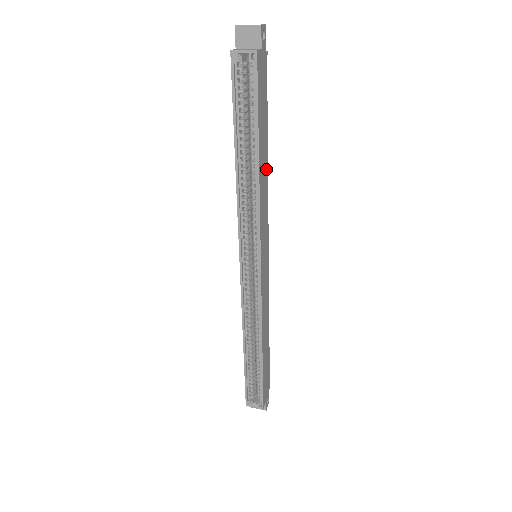
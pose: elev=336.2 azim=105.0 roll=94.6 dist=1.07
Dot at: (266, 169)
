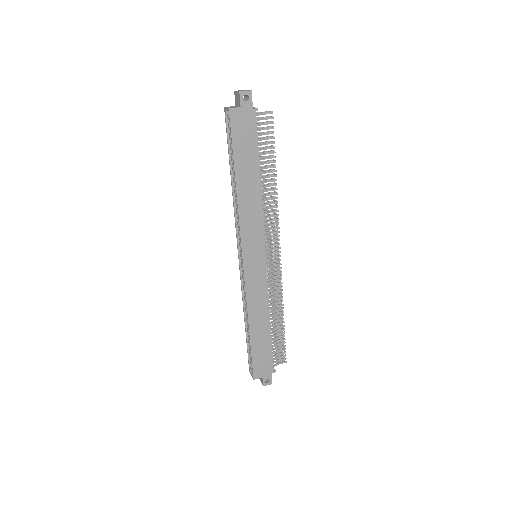
Dot at: (257, 192)
